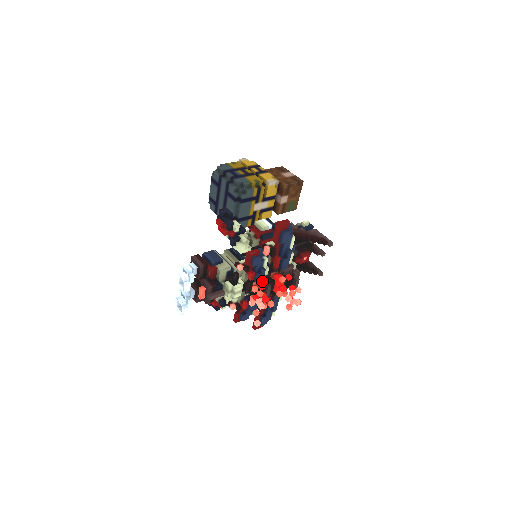
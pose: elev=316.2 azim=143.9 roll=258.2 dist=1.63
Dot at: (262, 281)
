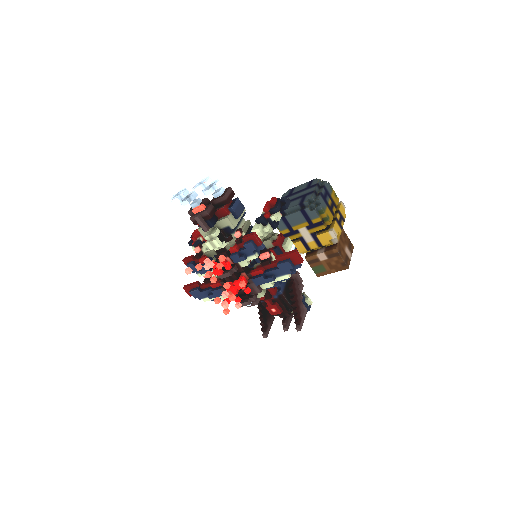
Dot at: (233, 265)
